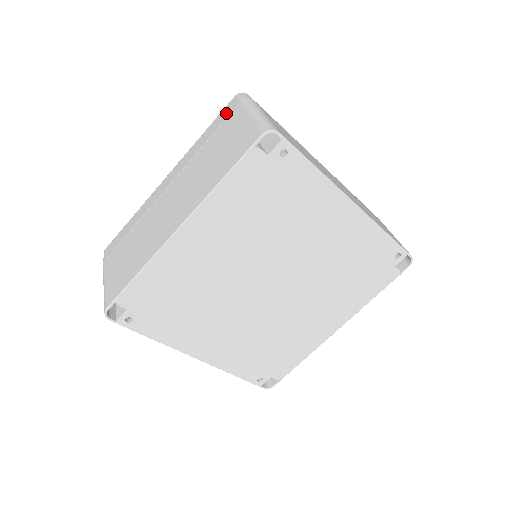
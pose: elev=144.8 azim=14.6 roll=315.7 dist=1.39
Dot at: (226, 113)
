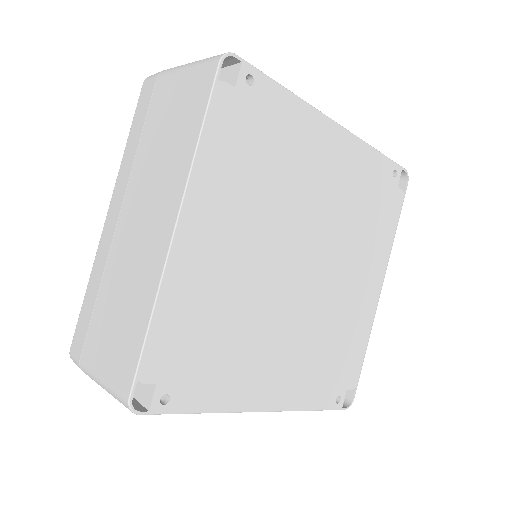
Dot at: (145, 100)
